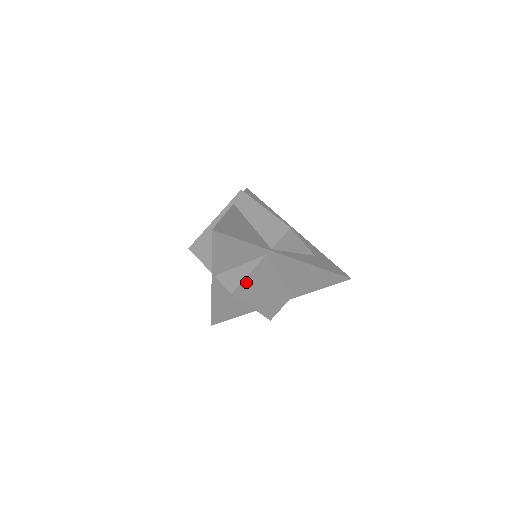
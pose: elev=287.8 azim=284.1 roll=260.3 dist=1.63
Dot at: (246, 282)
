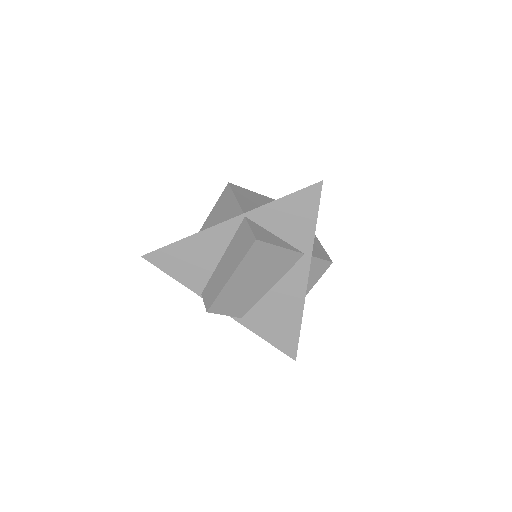
Dot at: (270, 249)
